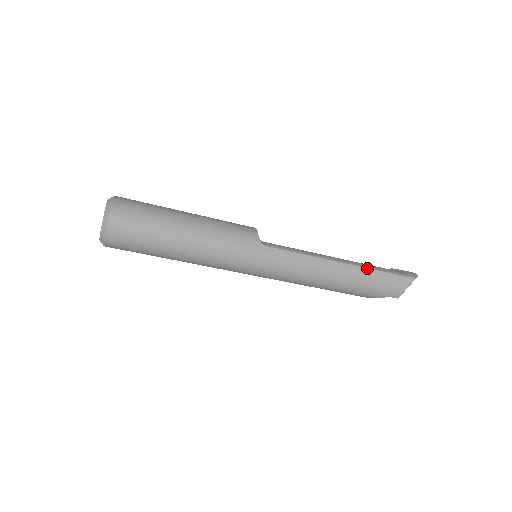
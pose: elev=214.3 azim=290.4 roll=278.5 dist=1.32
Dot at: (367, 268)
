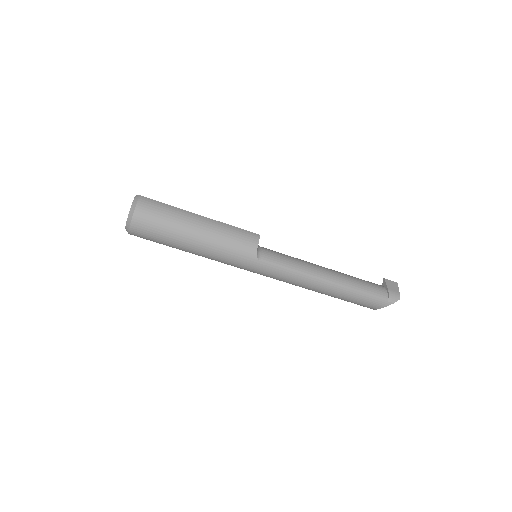
Dot at: (350, 289)
